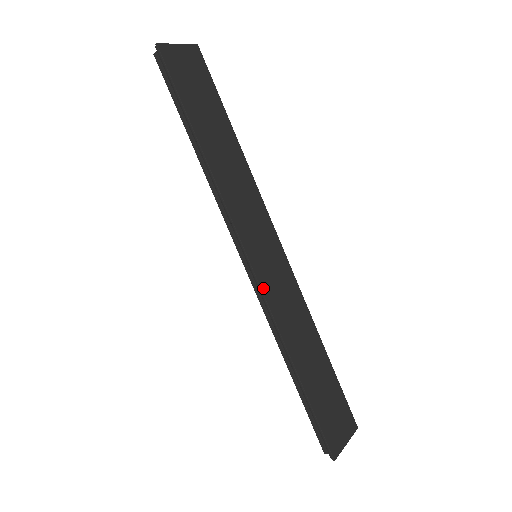
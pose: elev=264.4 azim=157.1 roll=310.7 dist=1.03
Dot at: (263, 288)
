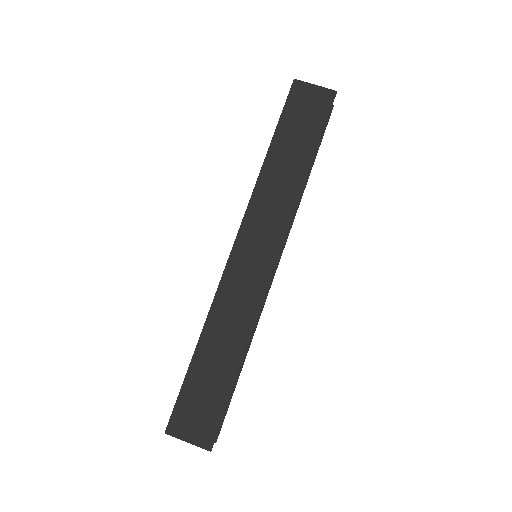
Dot at: (227, 271)
